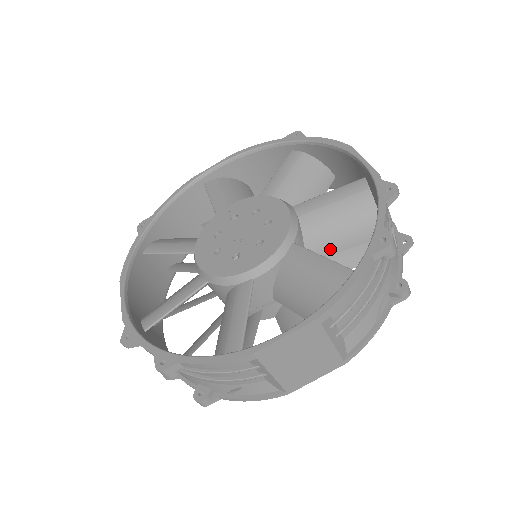
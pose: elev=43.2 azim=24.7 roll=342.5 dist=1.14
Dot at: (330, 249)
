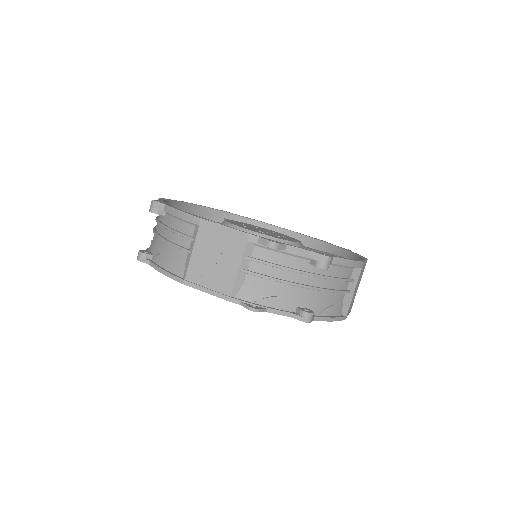
Dot at: occluded
